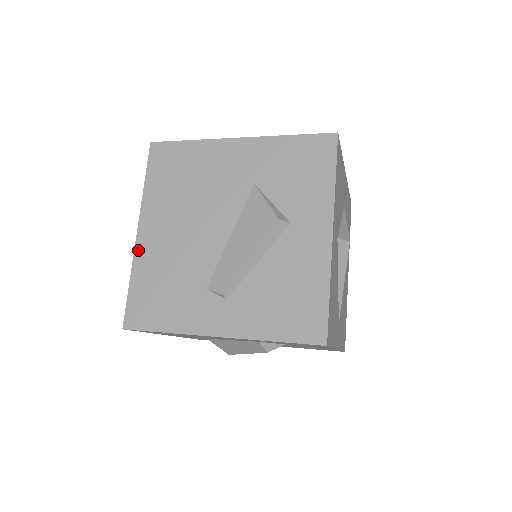
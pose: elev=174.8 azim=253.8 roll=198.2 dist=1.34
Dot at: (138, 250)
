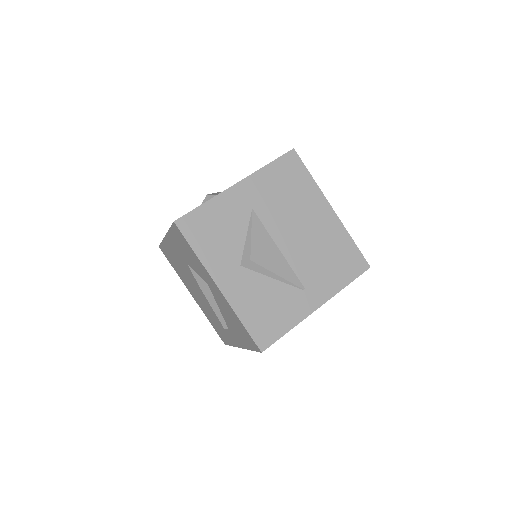
Dot at: (199, 306)
